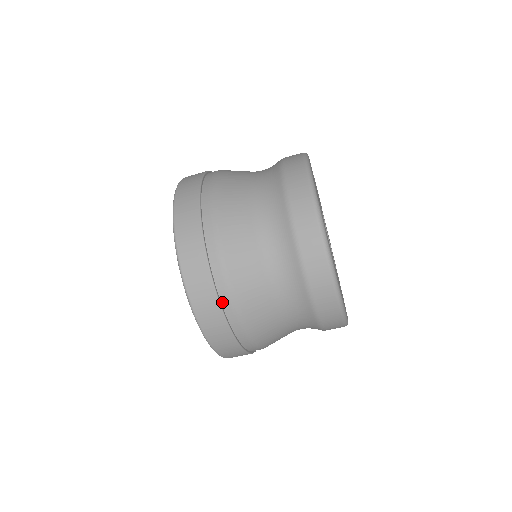
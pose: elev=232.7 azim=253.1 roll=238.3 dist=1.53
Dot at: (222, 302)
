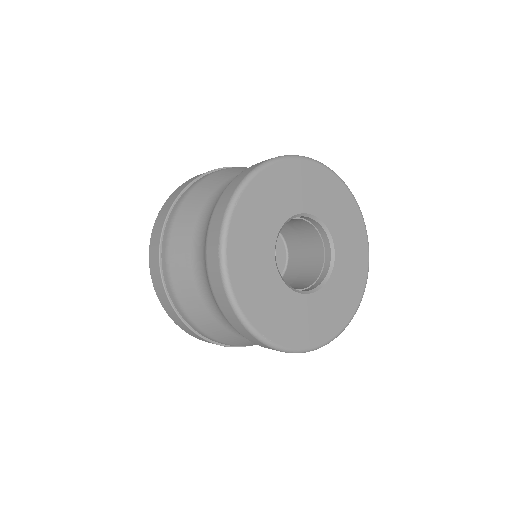
Dot at: (173, 301)
